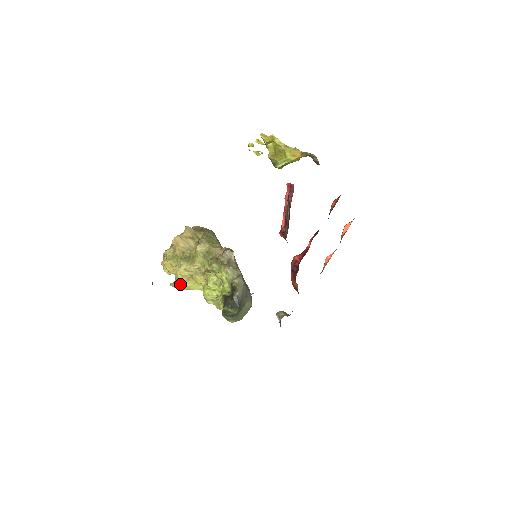
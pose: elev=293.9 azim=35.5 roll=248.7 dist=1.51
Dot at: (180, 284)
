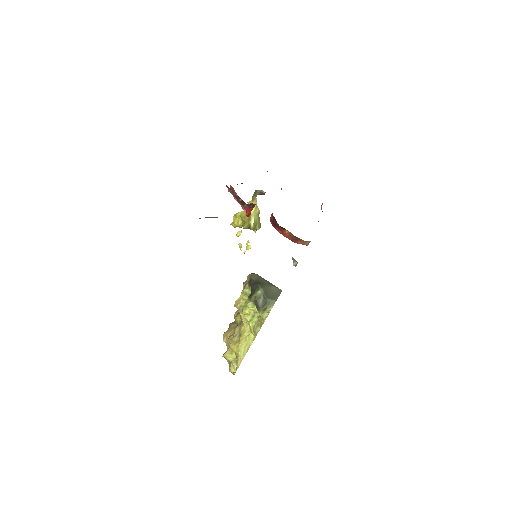
Dot at: (237, 353)
